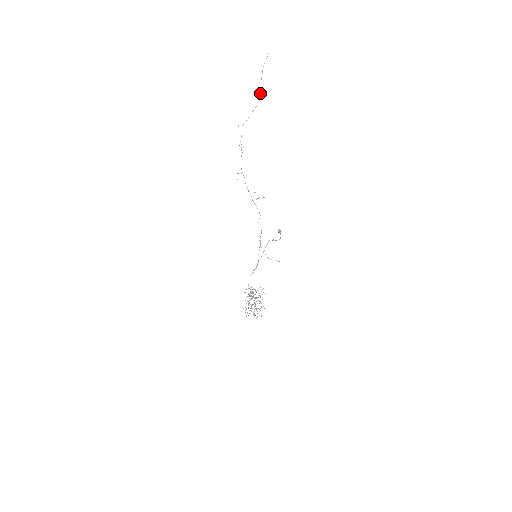
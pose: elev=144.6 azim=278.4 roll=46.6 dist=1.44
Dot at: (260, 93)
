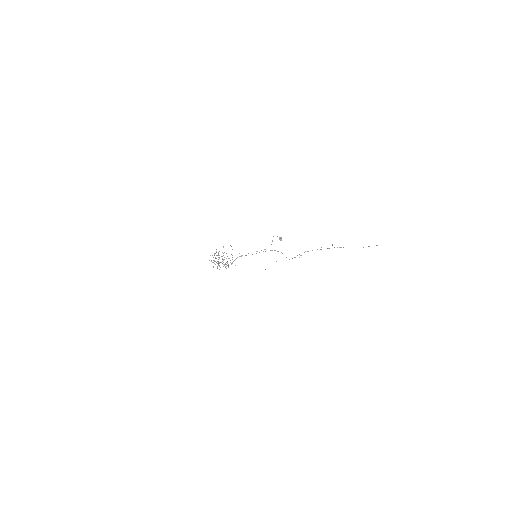
Dot at: occluded
